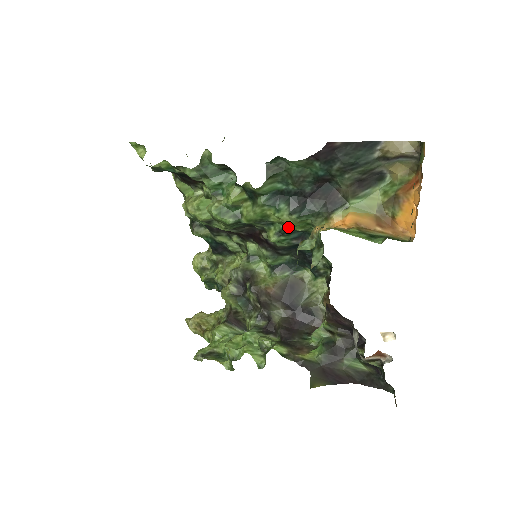
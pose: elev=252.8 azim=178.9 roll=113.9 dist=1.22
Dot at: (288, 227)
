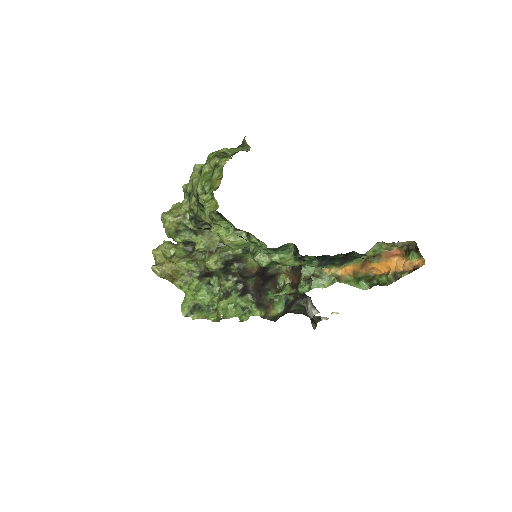
Dot at: occluded
